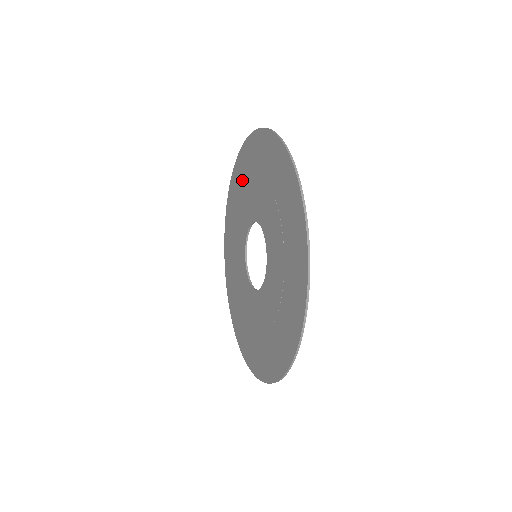
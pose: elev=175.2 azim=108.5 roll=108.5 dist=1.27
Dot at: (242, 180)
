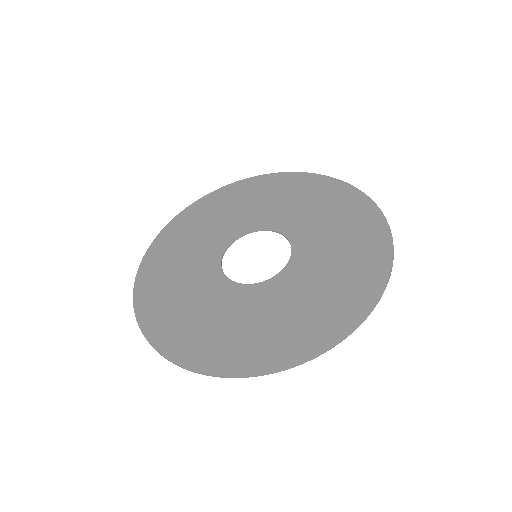
Dot at: (194, 226)
